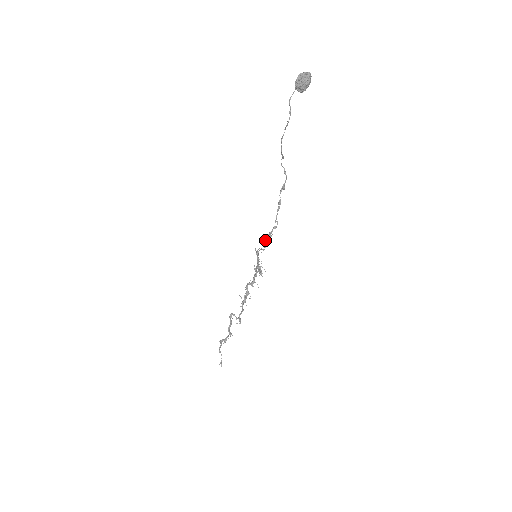
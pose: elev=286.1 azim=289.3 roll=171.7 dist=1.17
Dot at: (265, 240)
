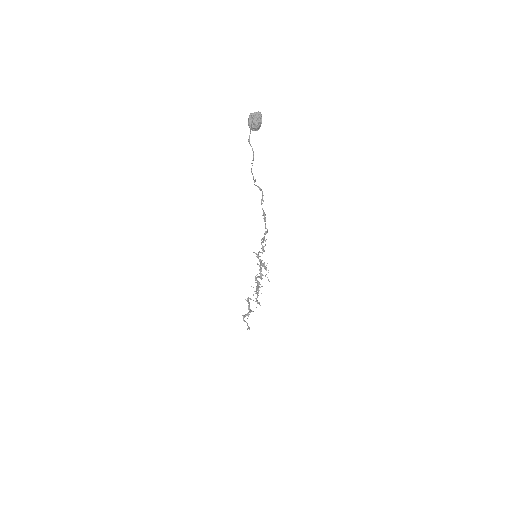
Dot at: occluded
